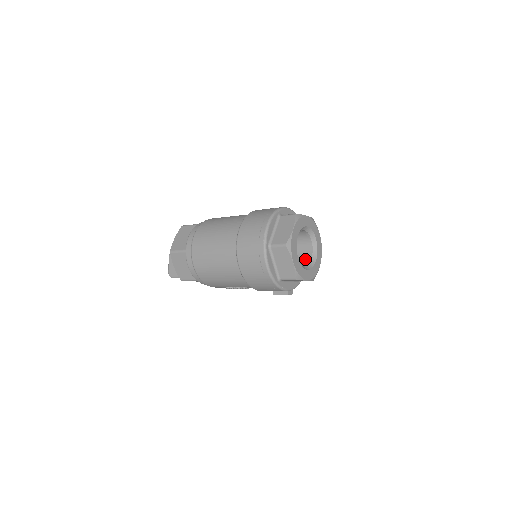
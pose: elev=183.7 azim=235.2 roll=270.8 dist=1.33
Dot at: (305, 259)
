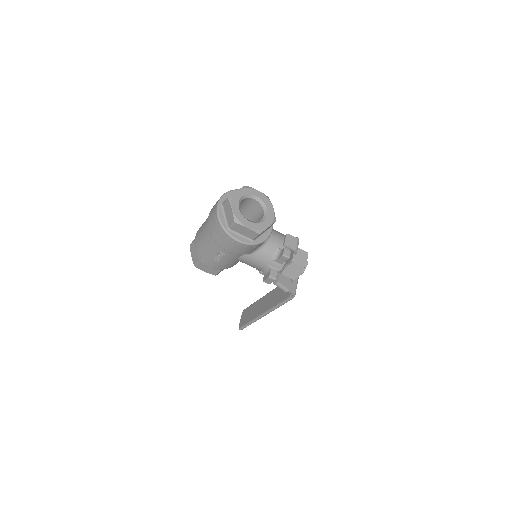
Dot at: occluded
